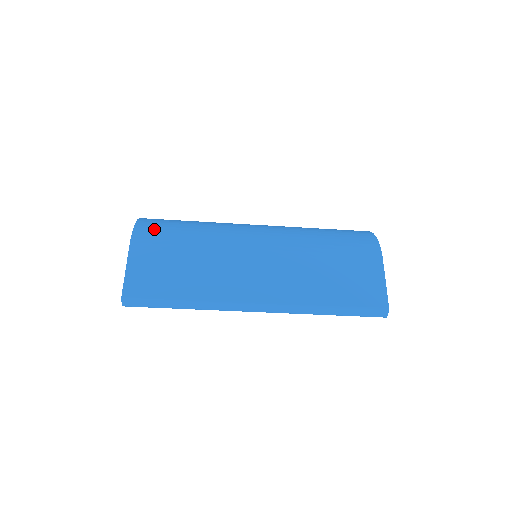
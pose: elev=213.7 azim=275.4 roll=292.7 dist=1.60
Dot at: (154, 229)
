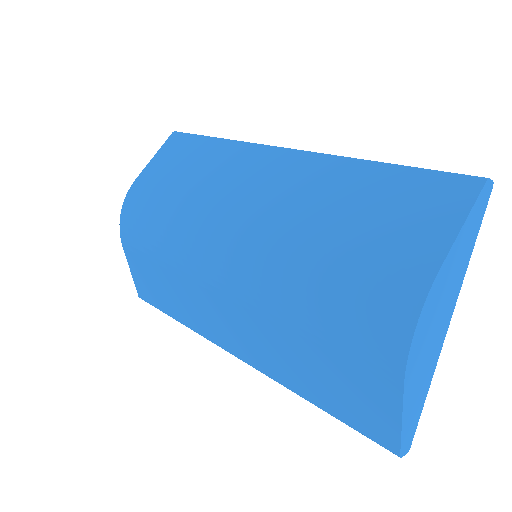
Dot at: (133, 224)
